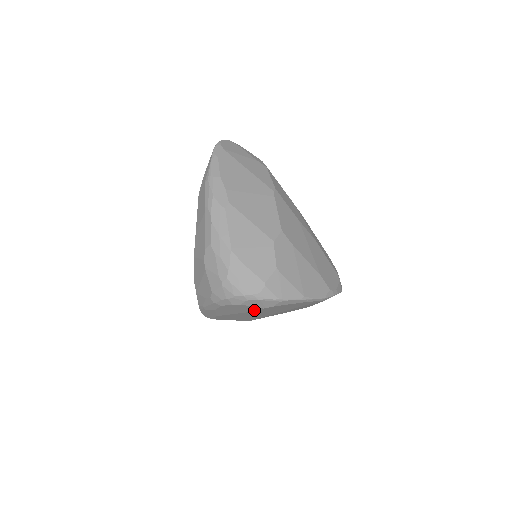
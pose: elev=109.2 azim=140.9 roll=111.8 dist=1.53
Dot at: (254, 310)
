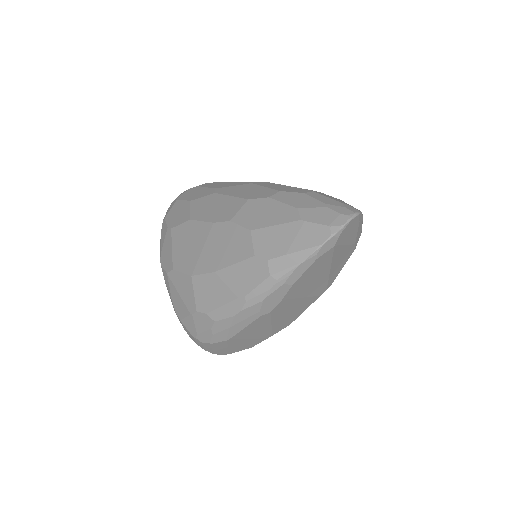
Dot at: occluded
